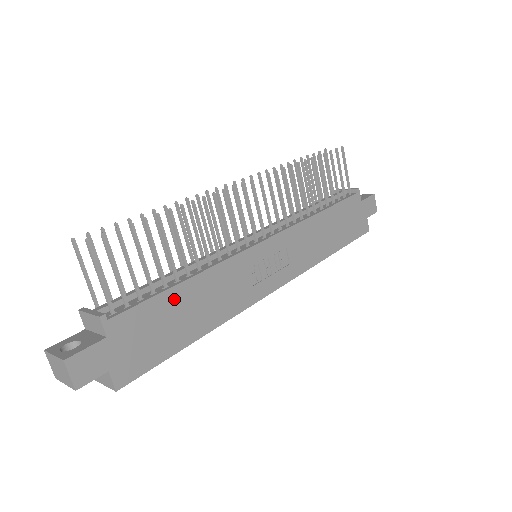
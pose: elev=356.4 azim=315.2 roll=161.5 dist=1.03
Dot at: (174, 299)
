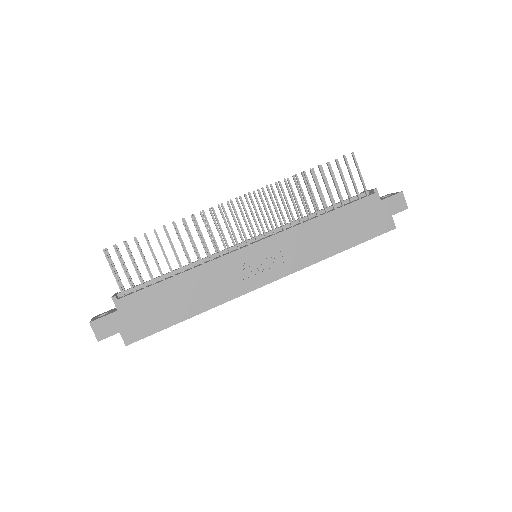
Dot at: (168, 288)
